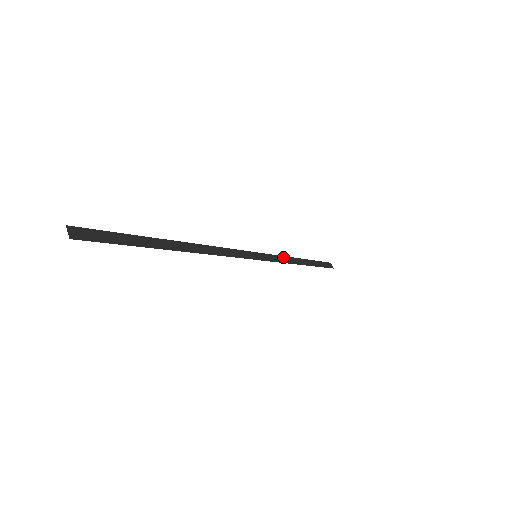
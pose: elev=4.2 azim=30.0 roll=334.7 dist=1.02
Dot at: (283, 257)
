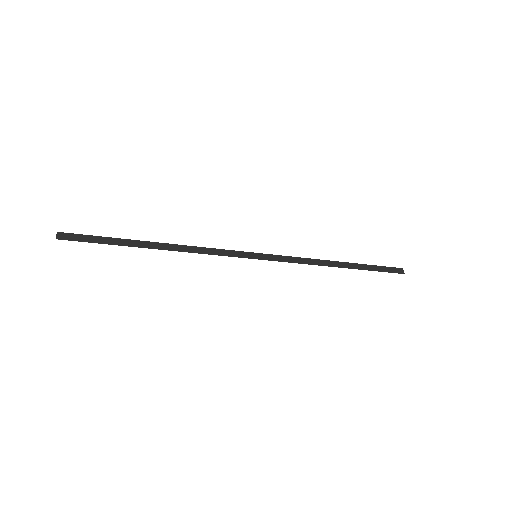
Dot at: (303, 259)
